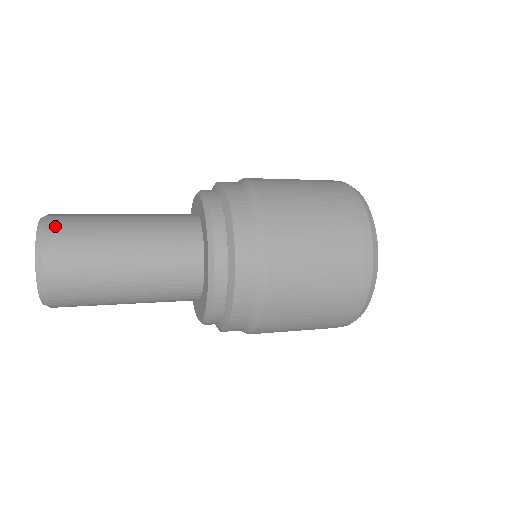
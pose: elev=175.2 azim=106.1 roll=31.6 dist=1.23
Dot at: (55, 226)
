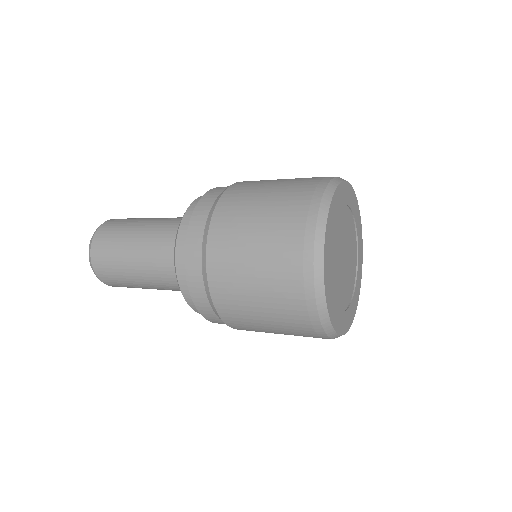
Dot at: (96, 246)
